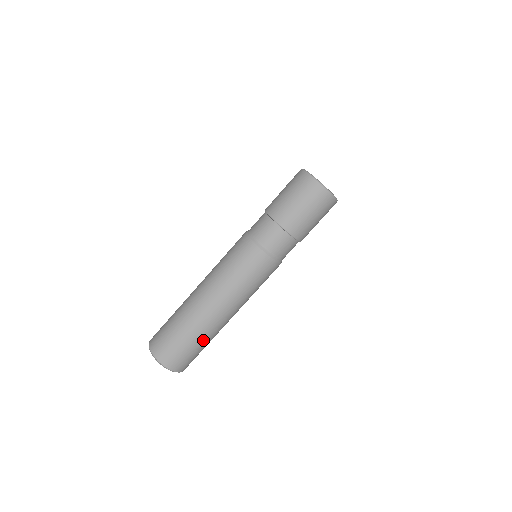
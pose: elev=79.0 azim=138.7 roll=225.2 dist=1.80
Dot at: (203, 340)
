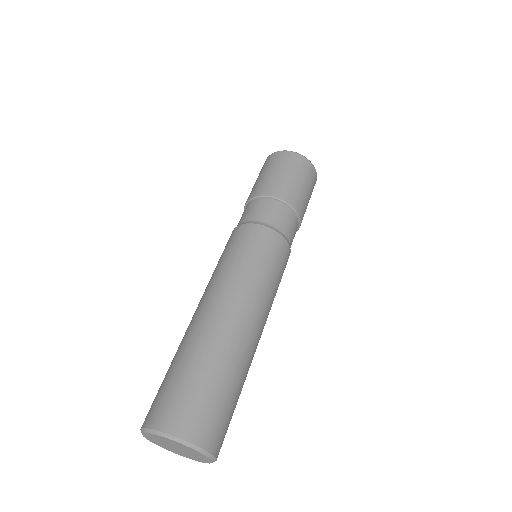
Dot at: (242, 384)
